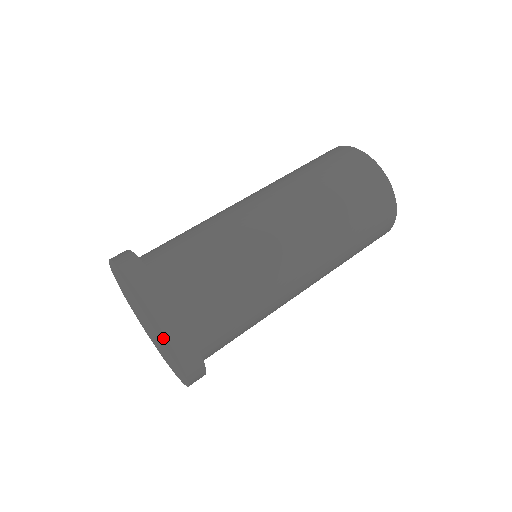
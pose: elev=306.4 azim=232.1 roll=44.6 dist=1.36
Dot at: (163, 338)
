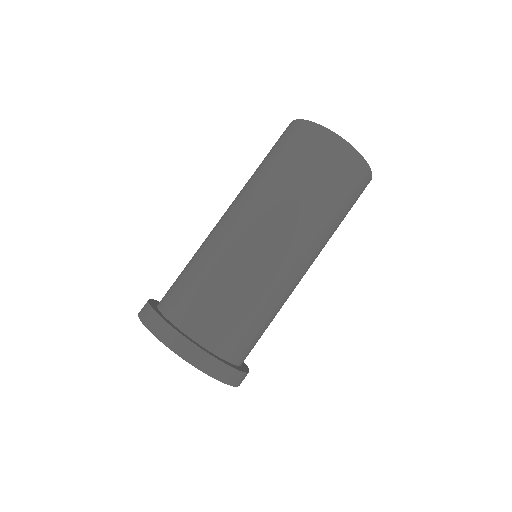
Dot at: occluded
